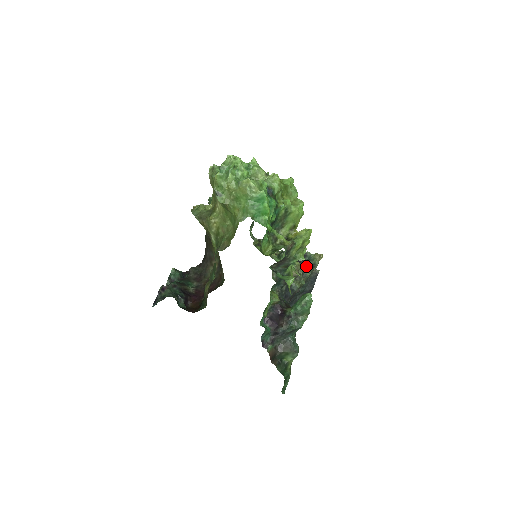
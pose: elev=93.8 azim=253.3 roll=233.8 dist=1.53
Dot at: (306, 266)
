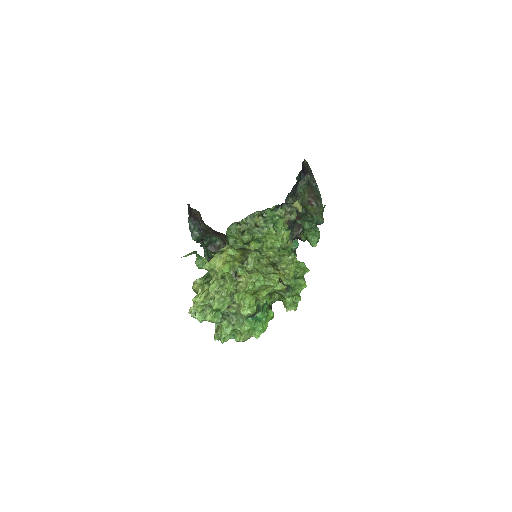
Dot at: occluded
